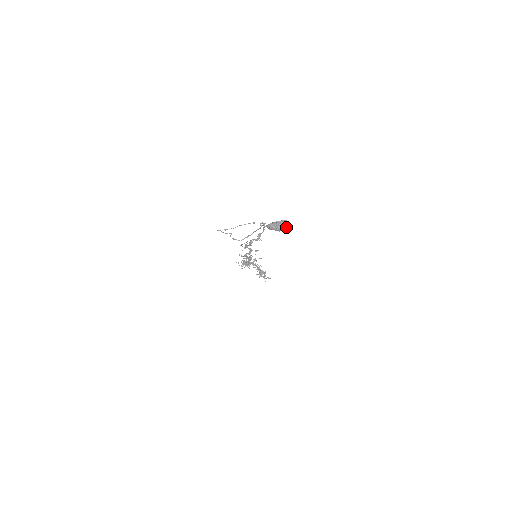
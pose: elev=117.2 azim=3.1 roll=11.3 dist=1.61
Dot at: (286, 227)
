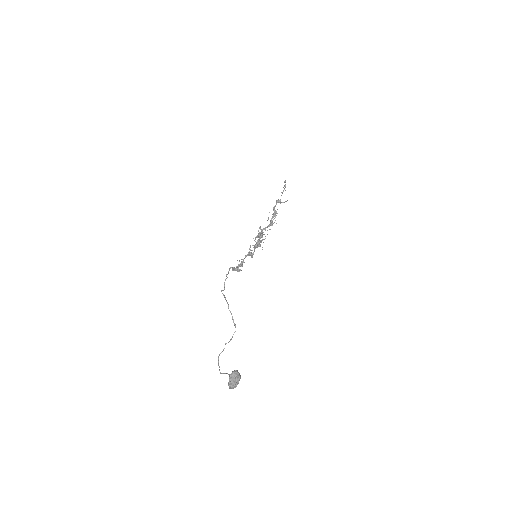
Dot at: (238, 377)
